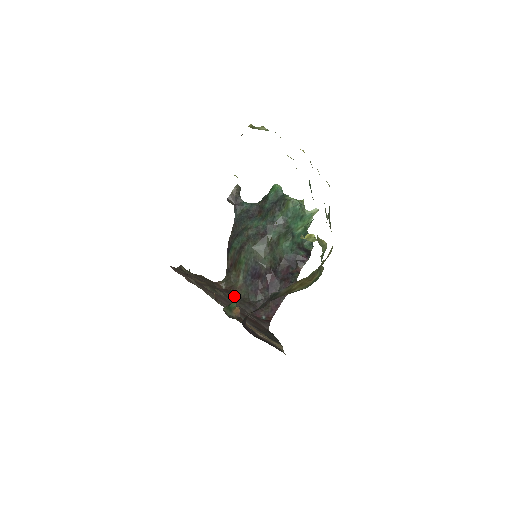
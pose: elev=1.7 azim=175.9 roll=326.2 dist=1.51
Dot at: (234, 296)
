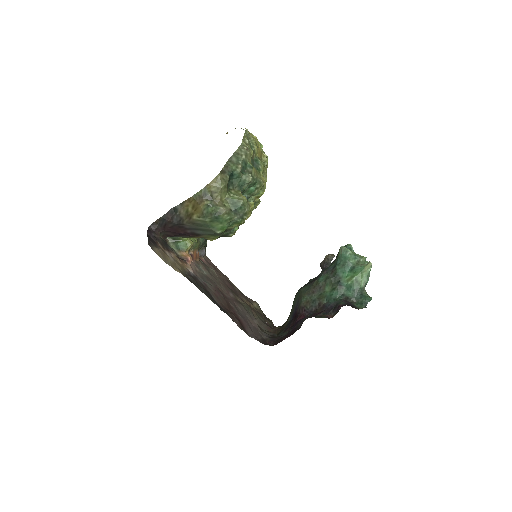
Dot at: (272, 331)
